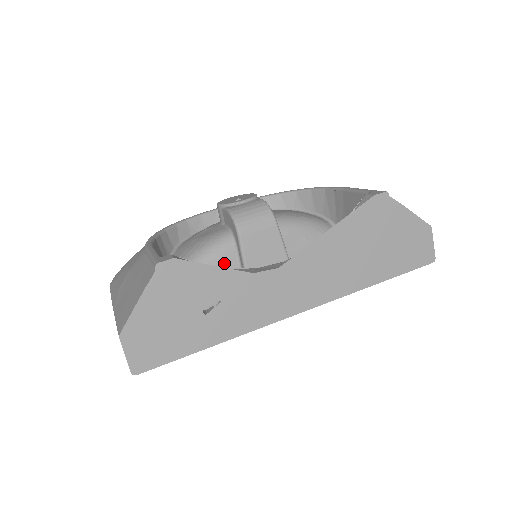
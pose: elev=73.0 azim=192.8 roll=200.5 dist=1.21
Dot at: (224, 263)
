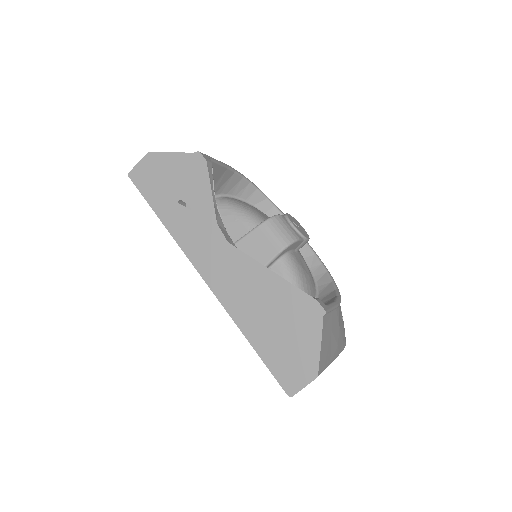
Dot at: (237, 227)
